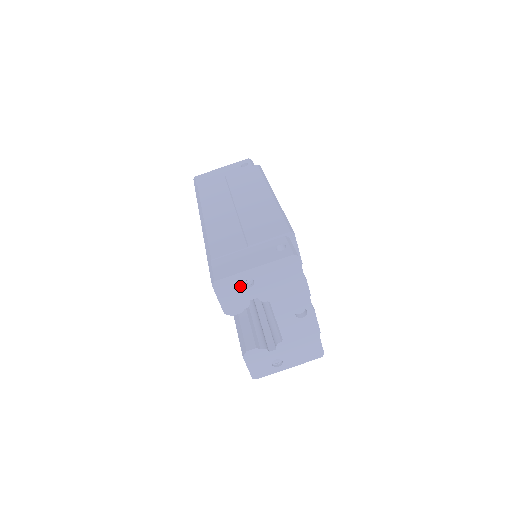
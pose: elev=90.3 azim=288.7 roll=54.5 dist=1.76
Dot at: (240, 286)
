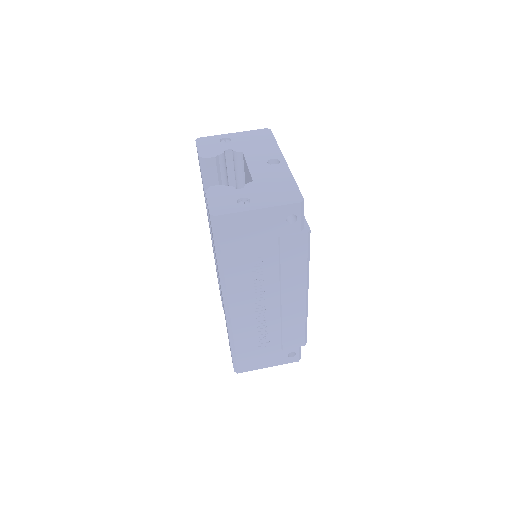
Dot at: (218, 142)
